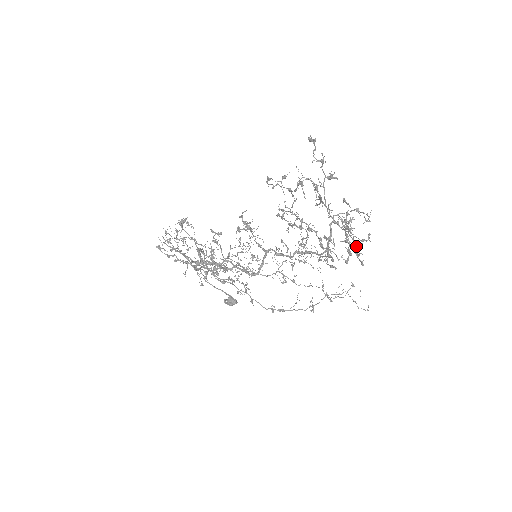
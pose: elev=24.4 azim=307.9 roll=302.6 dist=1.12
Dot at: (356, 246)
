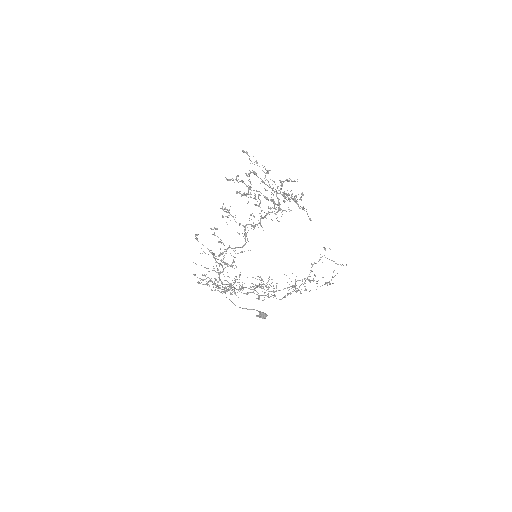
Dot at: (302, 208)
